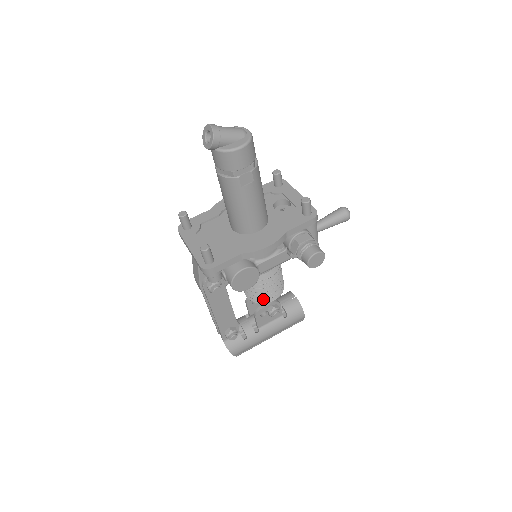
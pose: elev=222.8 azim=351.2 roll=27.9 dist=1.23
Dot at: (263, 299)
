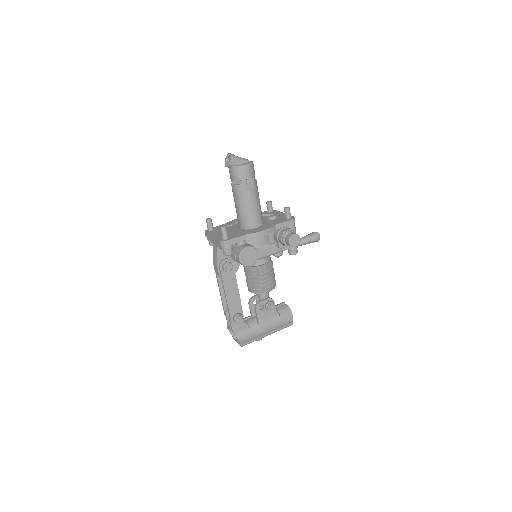
Dot at: (261, 289)
